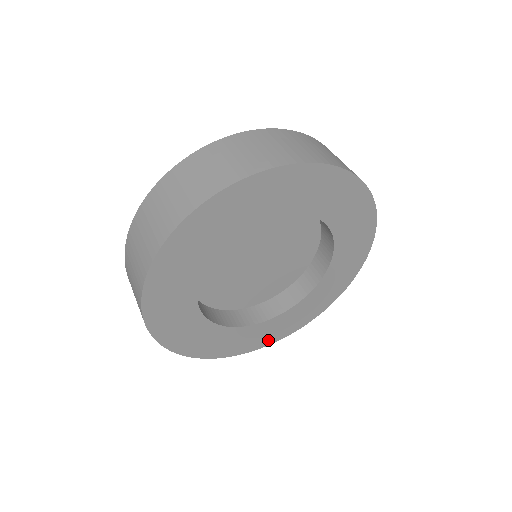
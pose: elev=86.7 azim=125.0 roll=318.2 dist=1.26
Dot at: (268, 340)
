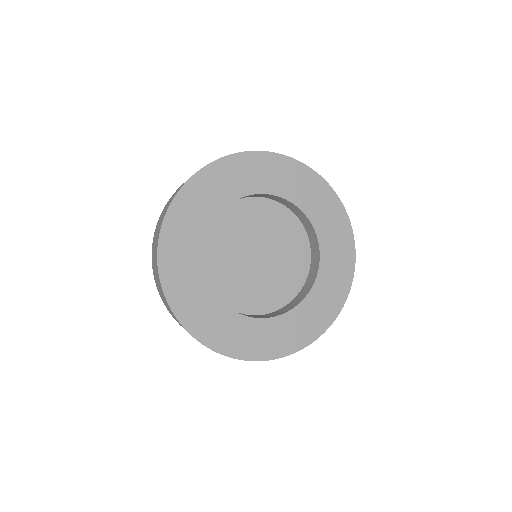
Dot at: (264, 352)
